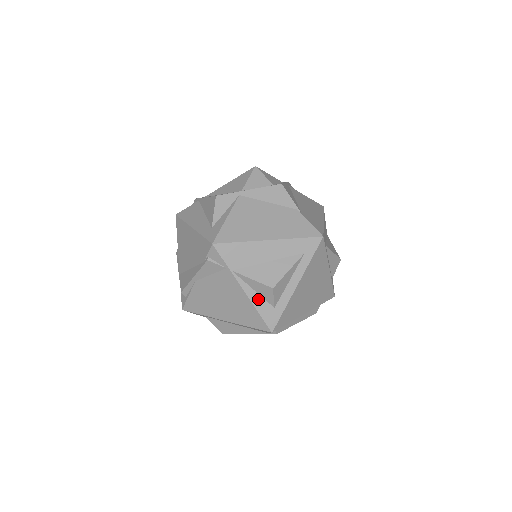
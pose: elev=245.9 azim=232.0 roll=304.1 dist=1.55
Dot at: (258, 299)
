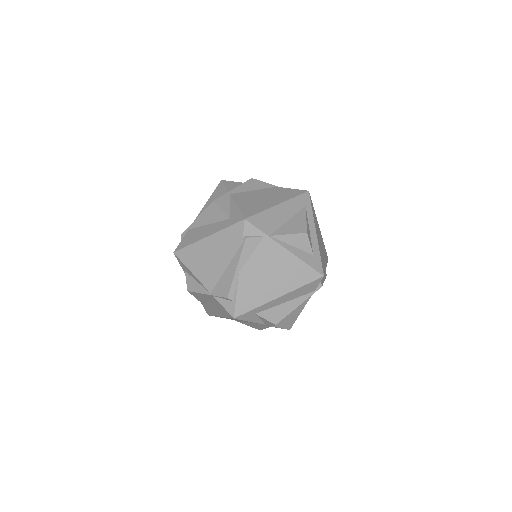
Dot at: (299, 252)
